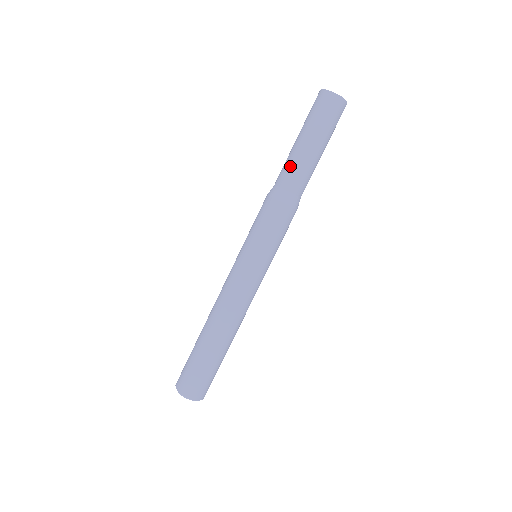
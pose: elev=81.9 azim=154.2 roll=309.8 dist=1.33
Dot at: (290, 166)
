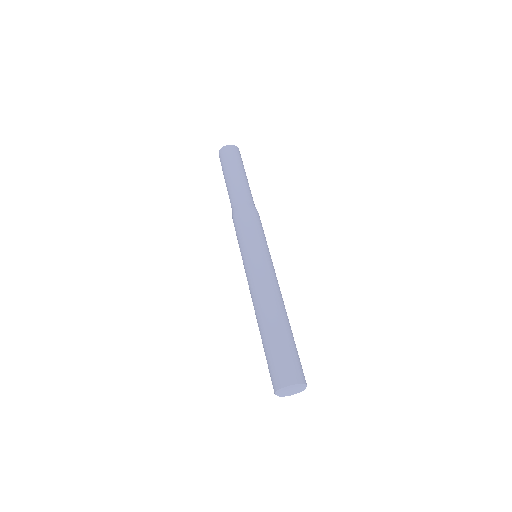
Dot at: (230, 194)
